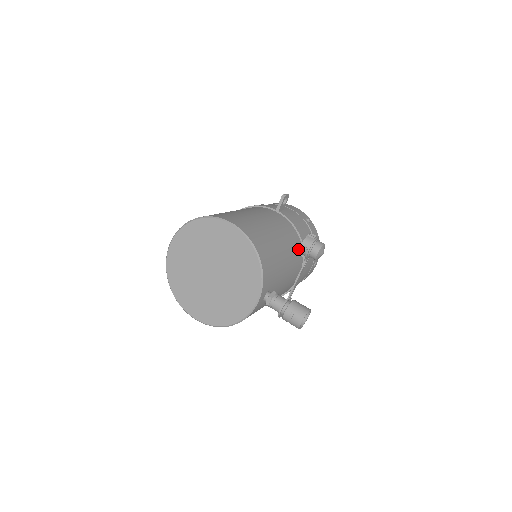
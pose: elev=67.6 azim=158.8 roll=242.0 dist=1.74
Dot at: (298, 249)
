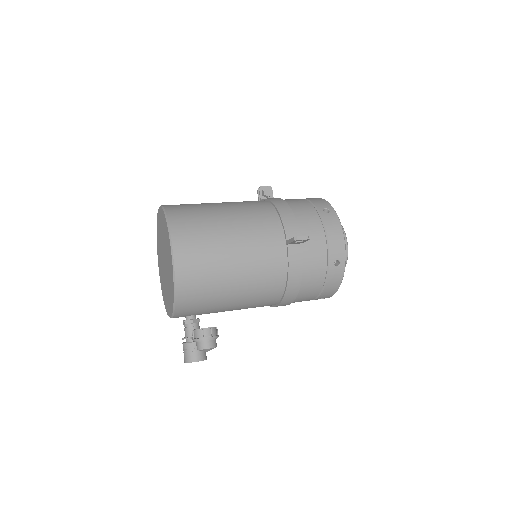
Dot at: (273, 293)
